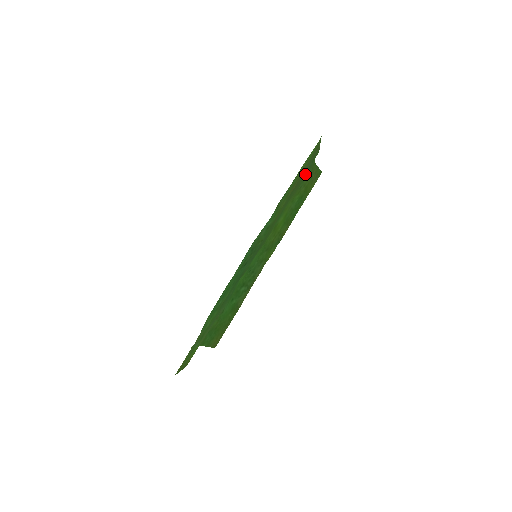
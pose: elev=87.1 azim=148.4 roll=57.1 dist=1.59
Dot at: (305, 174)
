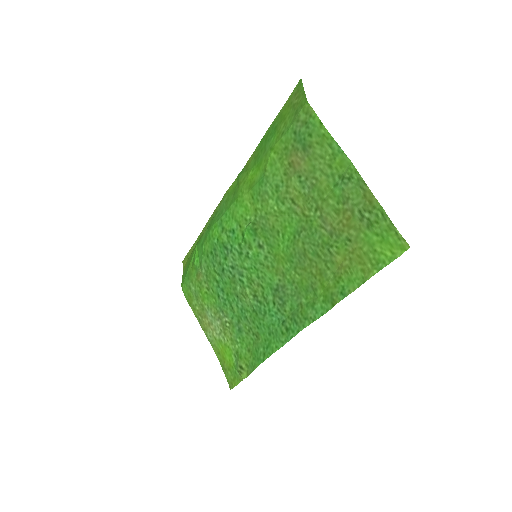
Dot at: (300, 135)
